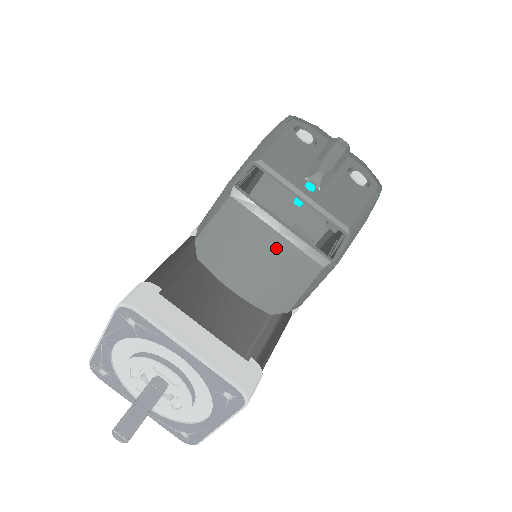
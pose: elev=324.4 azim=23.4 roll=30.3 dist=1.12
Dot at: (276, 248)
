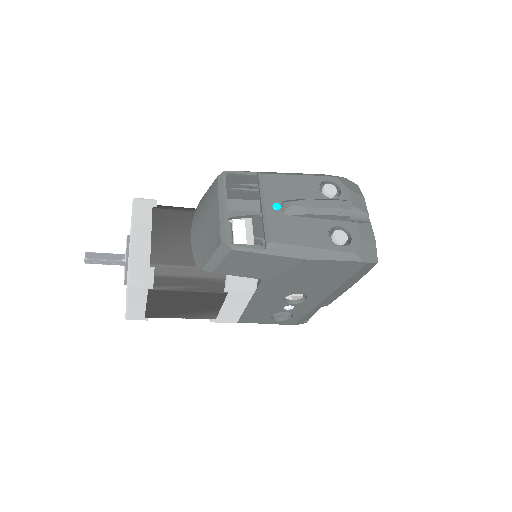
Dot at: (214, 219)
